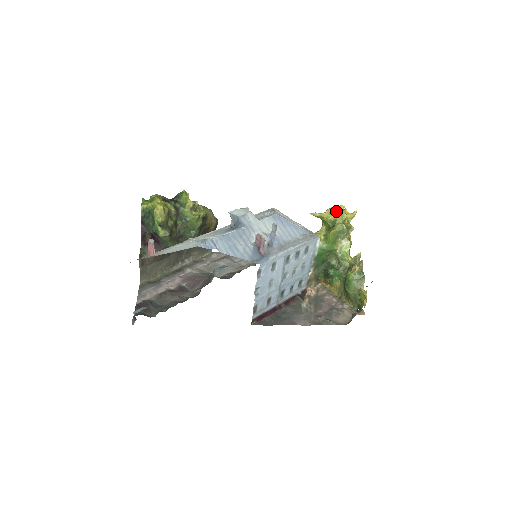
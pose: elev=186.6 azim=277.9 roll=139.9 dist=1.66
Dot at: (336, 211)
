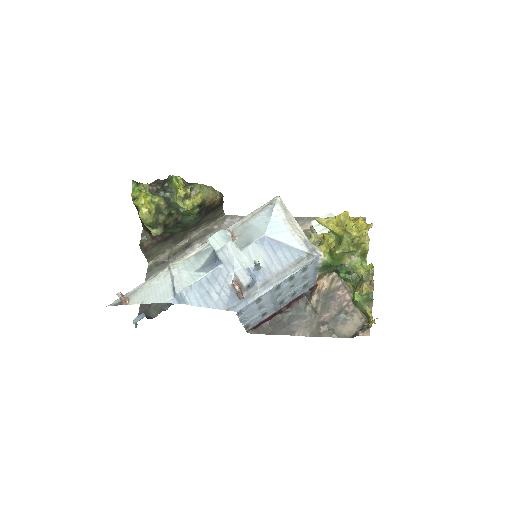
Dot at: (344, 226)
